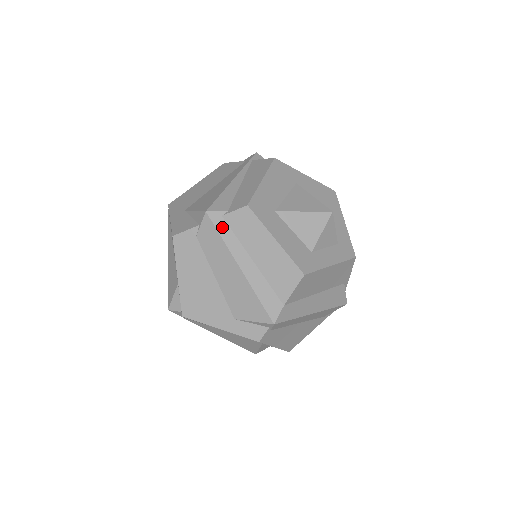
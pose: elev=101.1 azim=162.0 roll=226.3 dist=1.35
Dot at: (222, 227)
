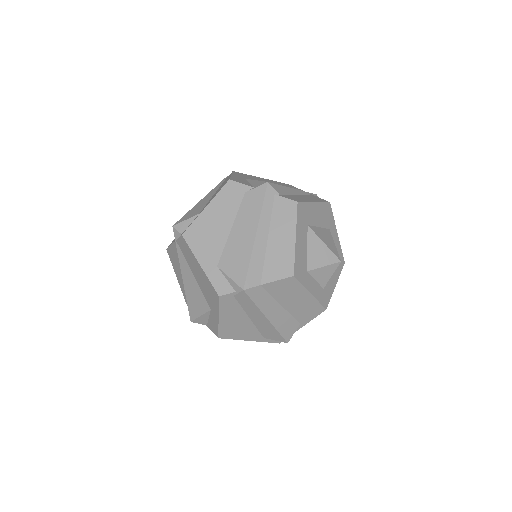
Dot at: (269, 200)
